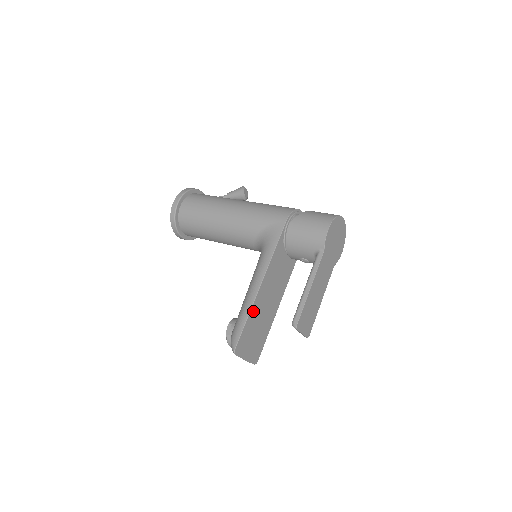
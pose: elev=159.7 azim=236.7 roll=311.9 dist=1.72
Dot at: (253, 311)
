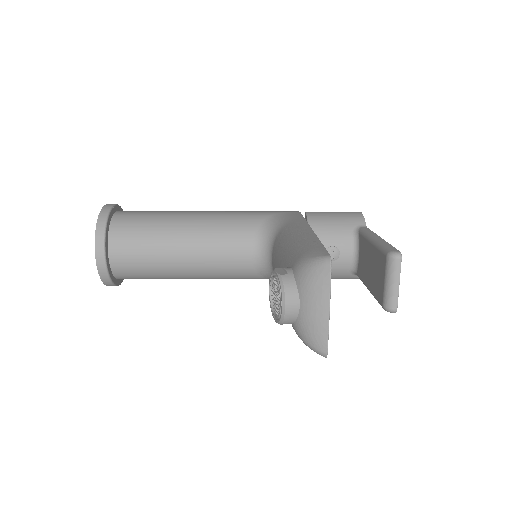
Dot at: occluded
